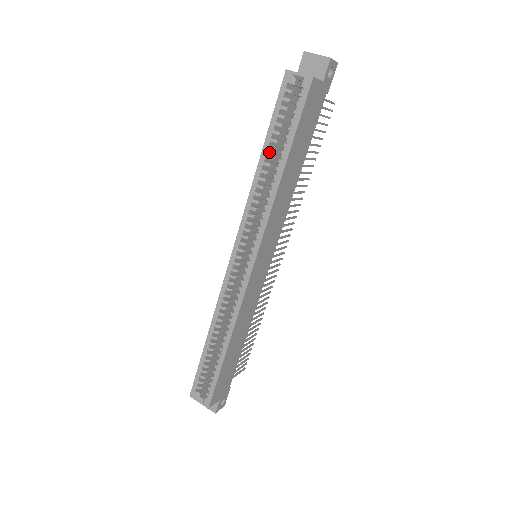
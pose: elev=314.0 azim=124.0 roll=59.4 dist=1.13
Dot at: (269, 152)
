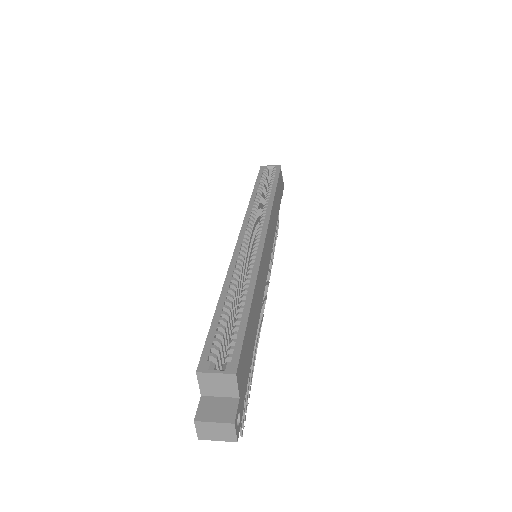
Dot at: occluded
